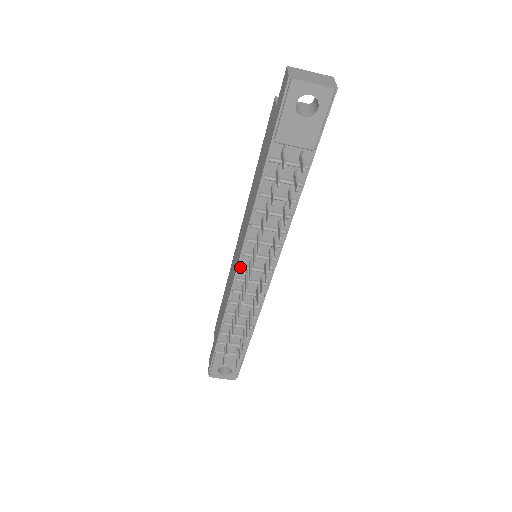
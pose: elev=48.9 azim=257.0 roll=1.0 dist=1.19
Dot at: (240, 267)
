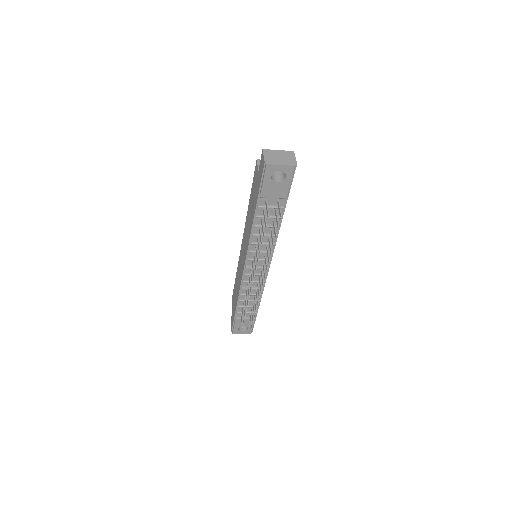
Dot at: (246, 267)
